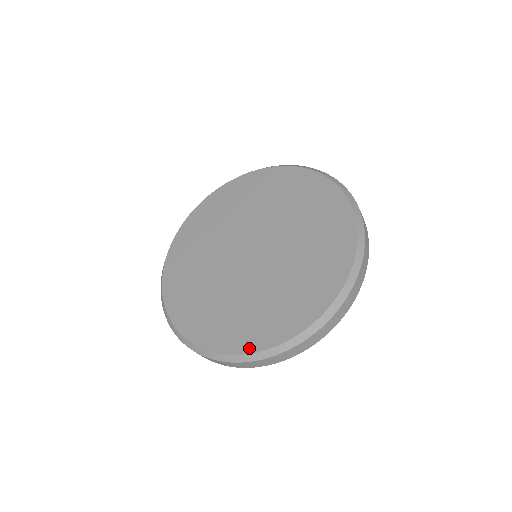
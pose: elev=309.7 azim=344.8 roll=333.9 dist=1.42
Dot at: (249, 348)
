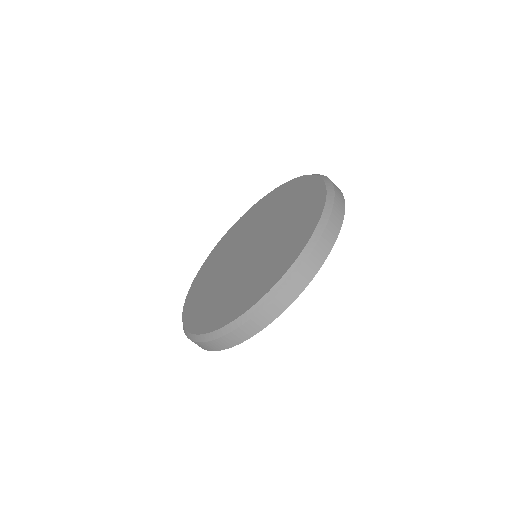
Dot at: (214, 327)
